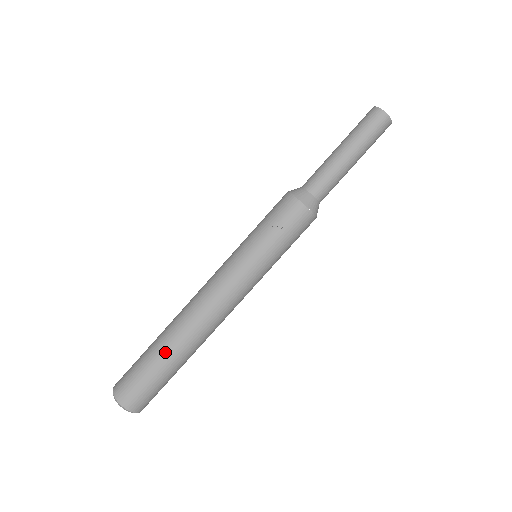
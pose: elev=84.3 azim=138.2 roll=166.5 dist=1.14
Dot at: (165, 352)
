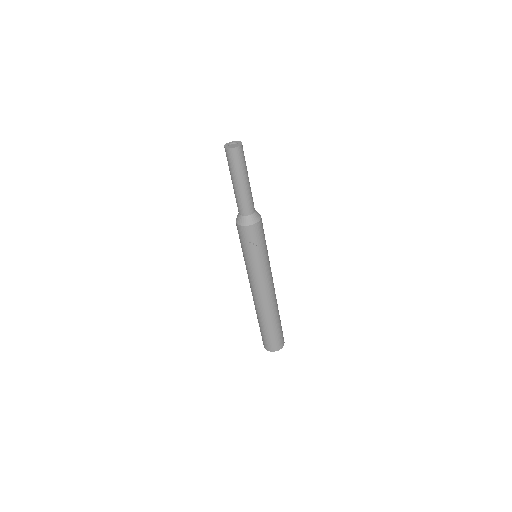
Dot at: (269, 324)
